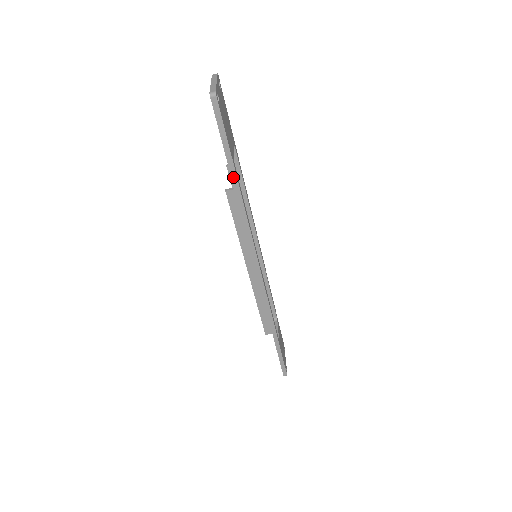
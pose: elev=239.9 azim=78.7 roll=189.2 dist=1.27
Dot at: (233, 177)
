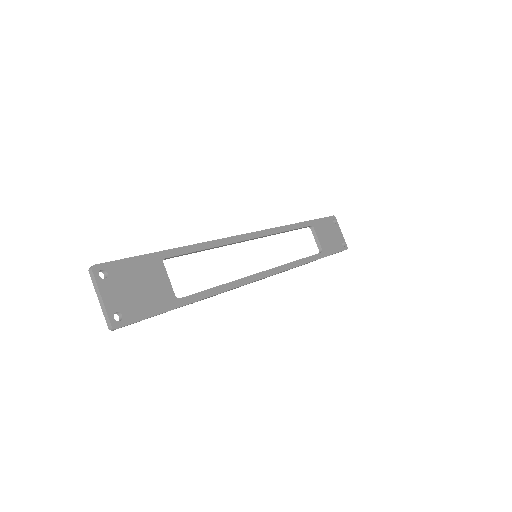
Dot at: occluded
